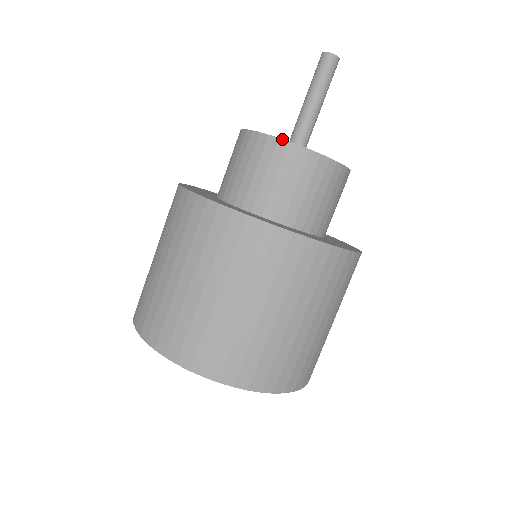
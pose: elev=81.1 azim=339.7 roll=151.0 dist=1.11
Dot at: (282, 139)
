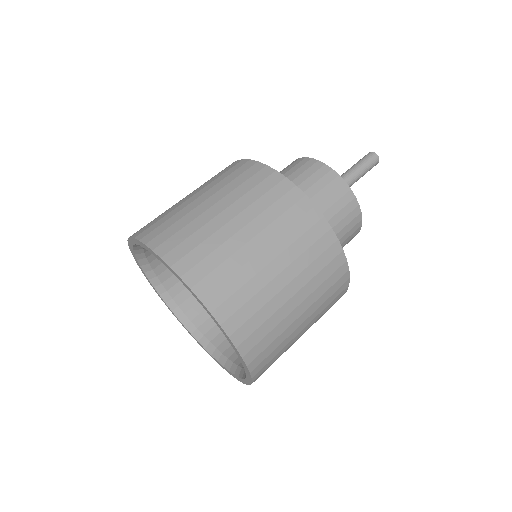
Dot at: occluded
